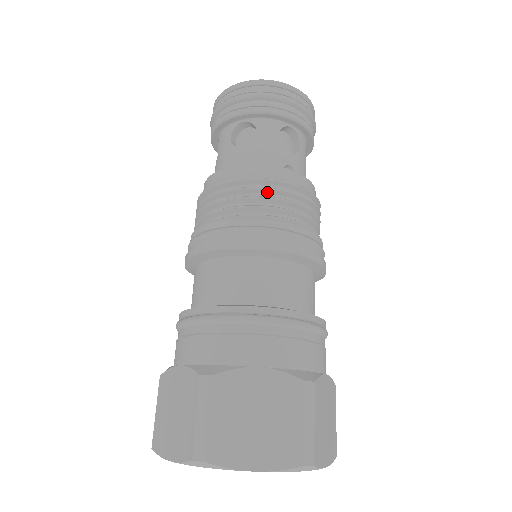
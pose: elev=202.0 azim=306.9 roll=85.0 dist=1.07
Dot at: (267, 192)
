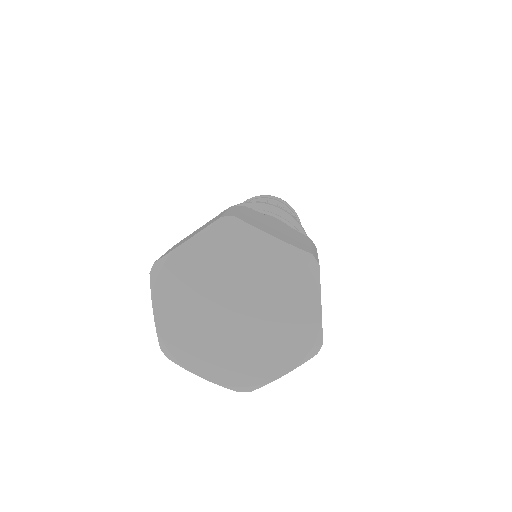
Dot at: occluded
